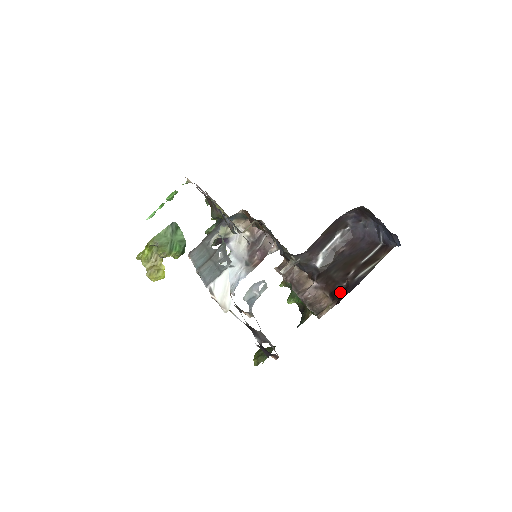
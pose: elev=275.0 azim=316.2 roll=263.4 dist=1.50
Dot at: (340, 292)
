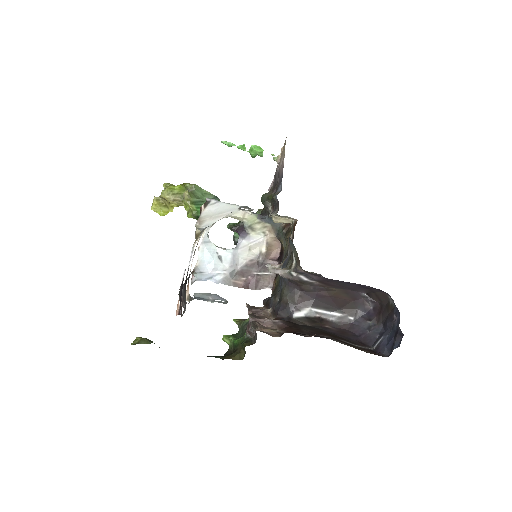
Dot at: occluded
